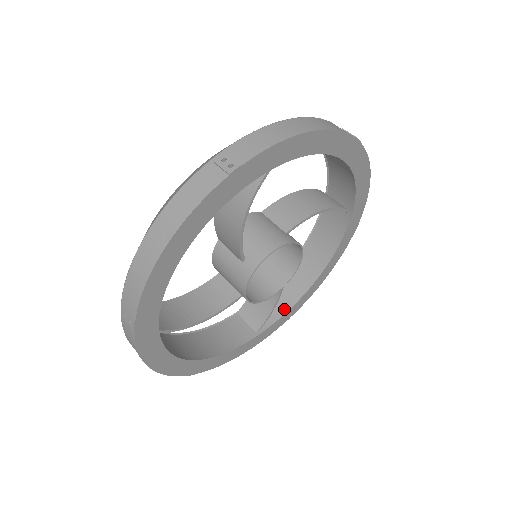
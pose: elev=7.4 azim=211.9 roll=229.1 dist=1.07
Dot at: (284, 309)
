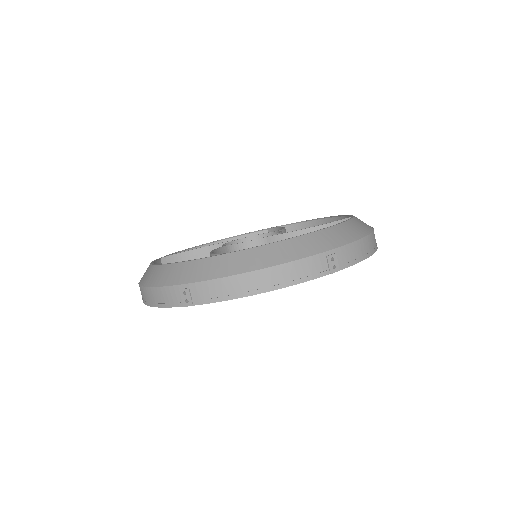
Dot at: occluded
